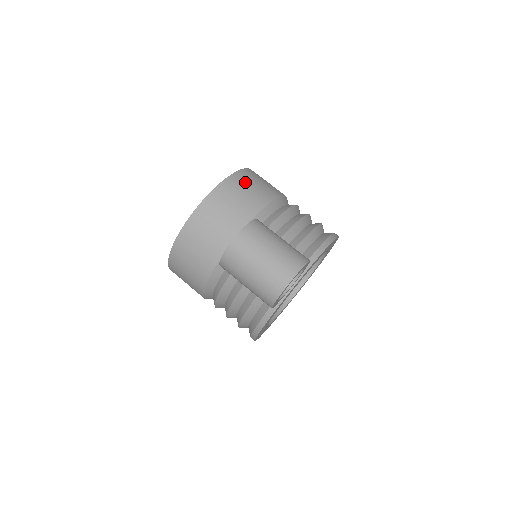
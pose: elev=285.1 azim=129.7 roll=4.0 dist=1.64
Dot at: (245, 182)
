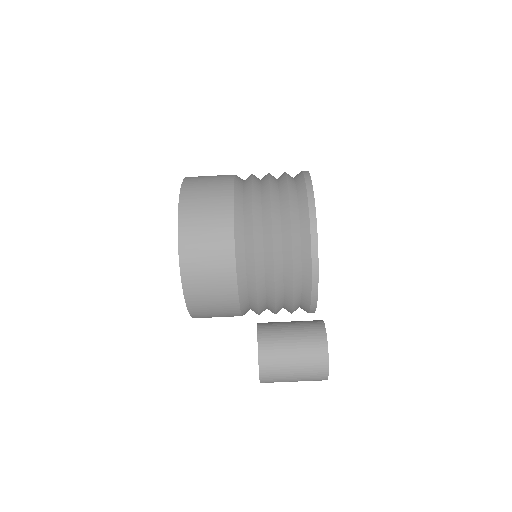
Dot at: (196, 250)
